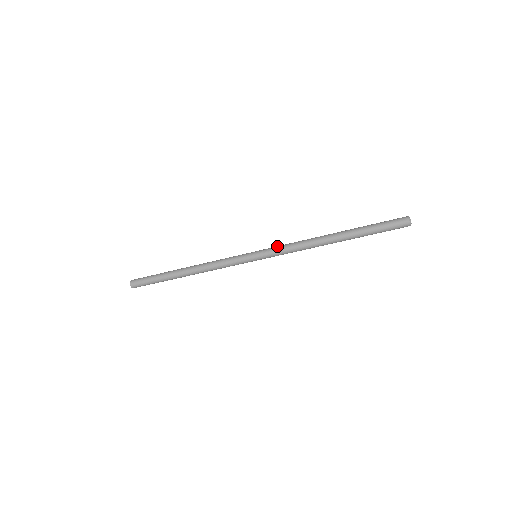
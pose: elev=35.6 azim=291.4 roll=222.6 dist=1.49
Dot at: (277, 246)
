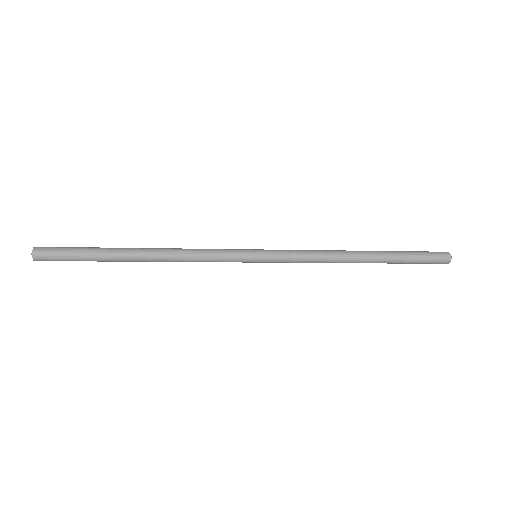
Dot at: (290, 251)
